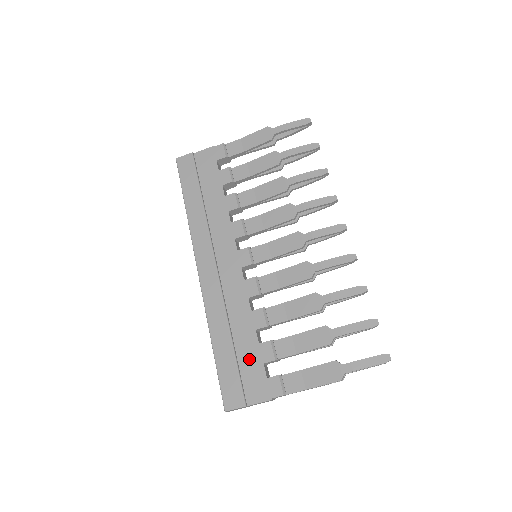
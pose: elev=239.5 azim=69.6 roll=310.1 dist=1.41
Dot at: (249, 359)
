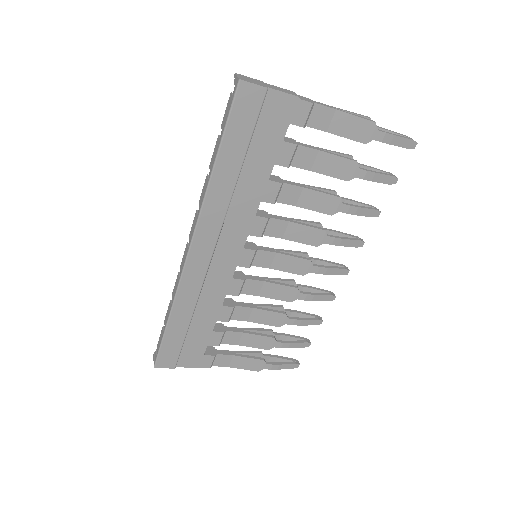
Dot at: (197, 339)
